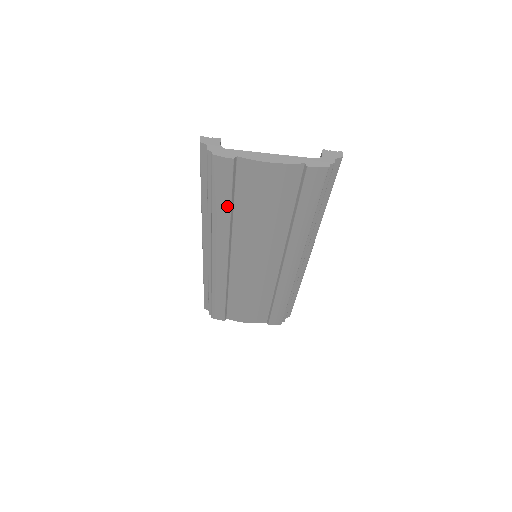
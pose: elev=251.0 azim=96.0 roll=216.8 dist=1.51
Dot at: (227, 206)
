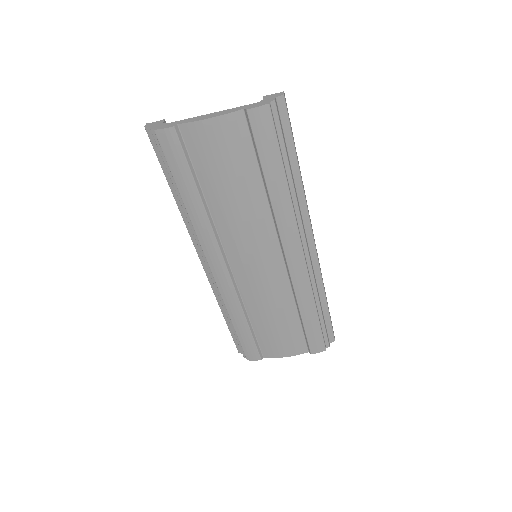
Dot at: (194, 191)
